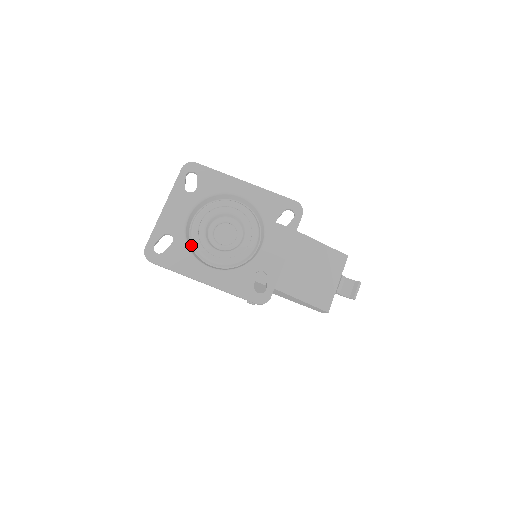
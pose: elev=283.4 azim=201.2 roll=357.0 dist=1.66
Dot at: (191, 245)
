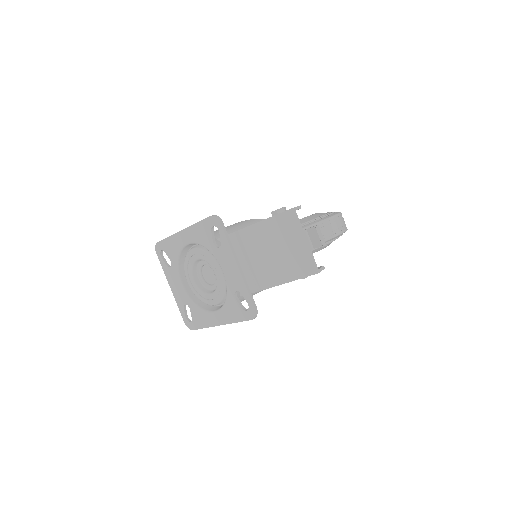
Dot at: occluded
